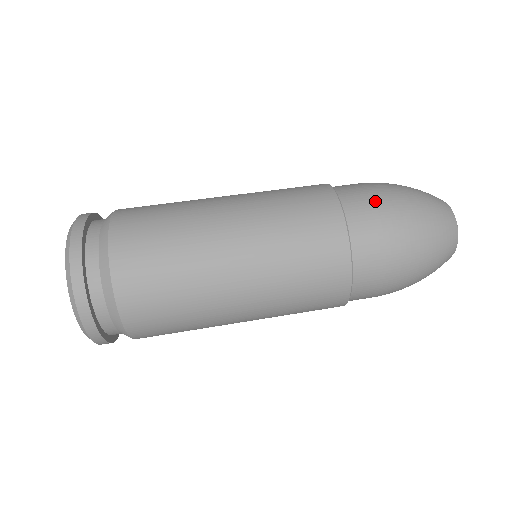
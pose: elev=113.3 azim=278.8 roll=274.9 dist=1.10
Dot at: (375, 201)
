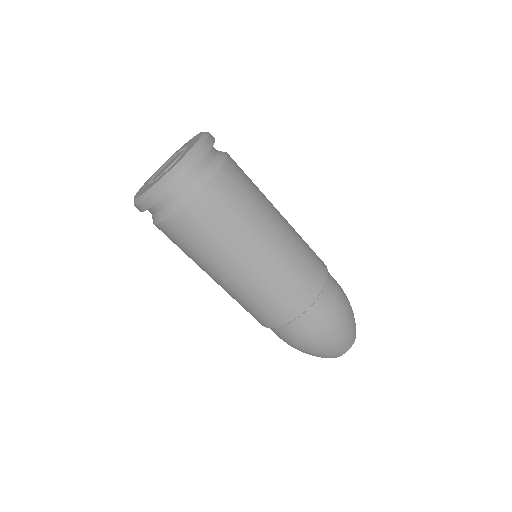
Dot at: (313, 331)
